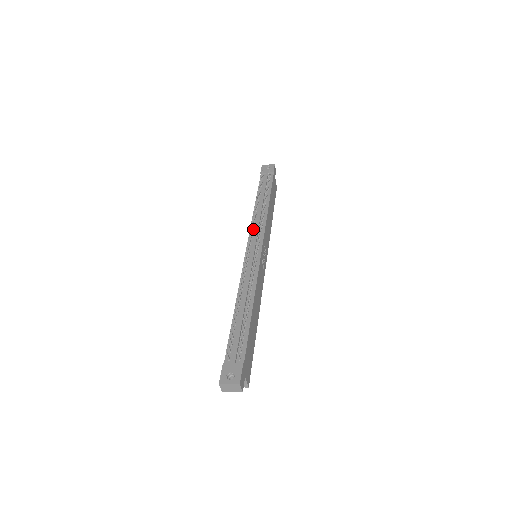
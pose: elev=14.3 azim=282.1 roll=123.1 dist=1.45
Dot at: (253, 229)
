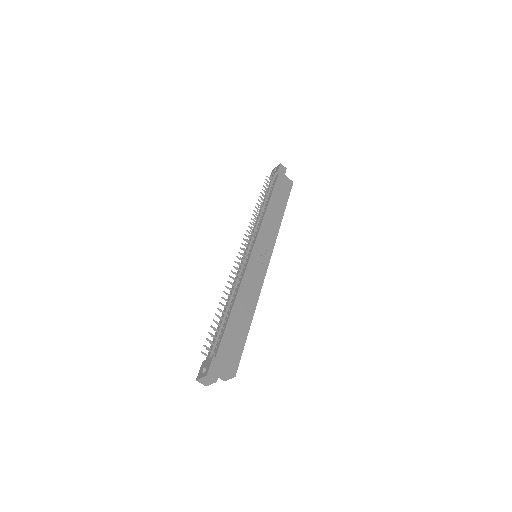
Dot at: occluded
